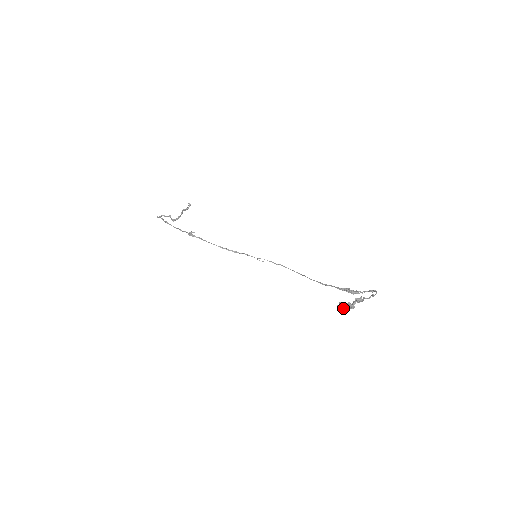
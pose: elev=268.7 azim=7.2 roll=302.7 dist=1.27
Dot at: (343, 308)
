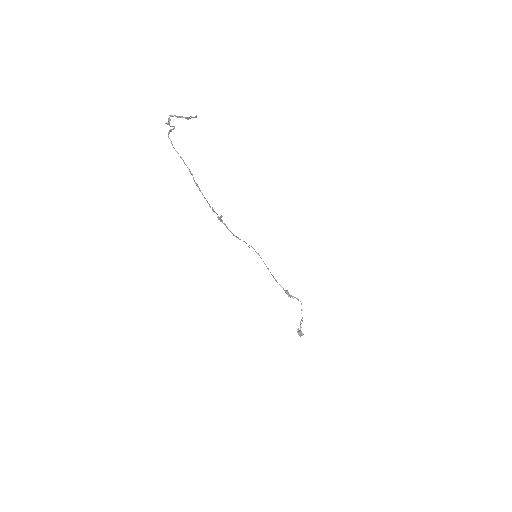
Dot at: (298, 333)
